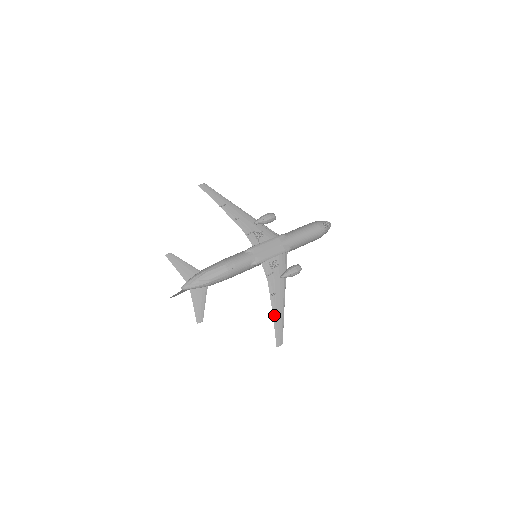
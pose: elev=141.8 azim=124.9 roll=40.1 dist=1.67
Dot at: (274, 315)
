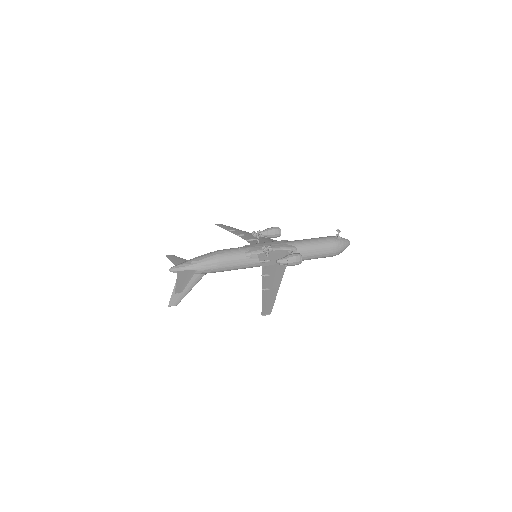
Dot at: (264, 291)
